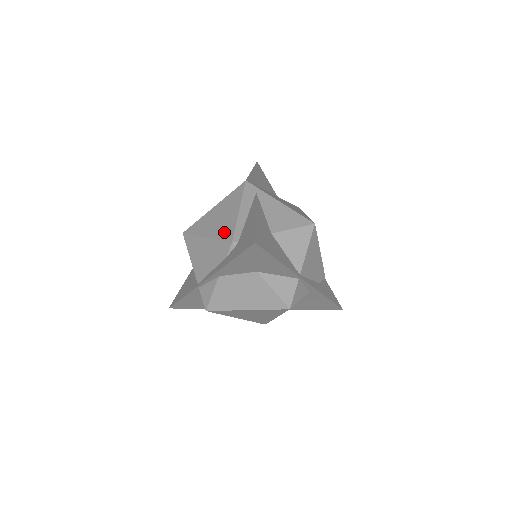
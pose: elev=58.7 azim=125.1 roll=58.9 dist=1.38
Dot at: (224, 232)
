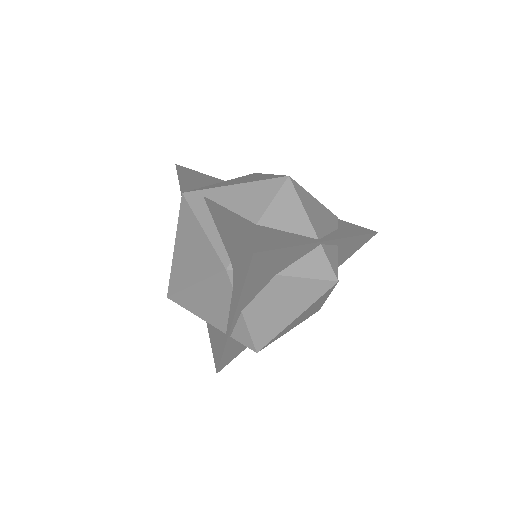
Dot at: (208, 264)
